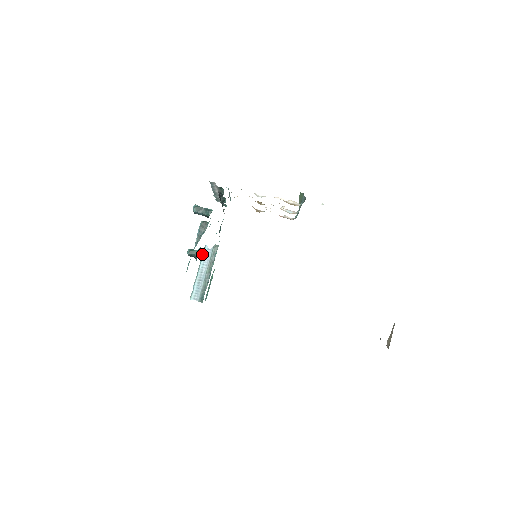
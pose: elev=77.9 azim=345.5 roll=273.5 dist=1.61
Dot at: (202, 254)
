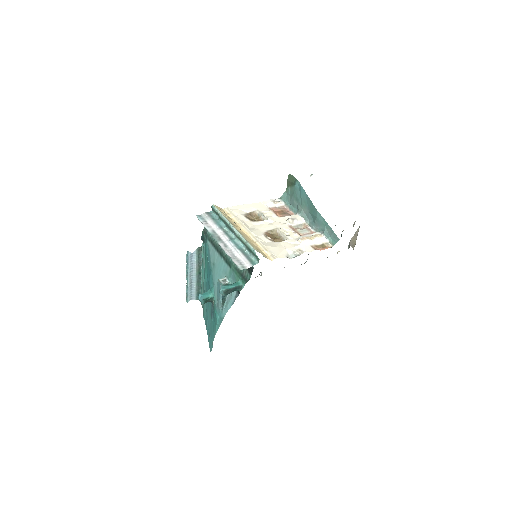
Dot at: (186, 261)
